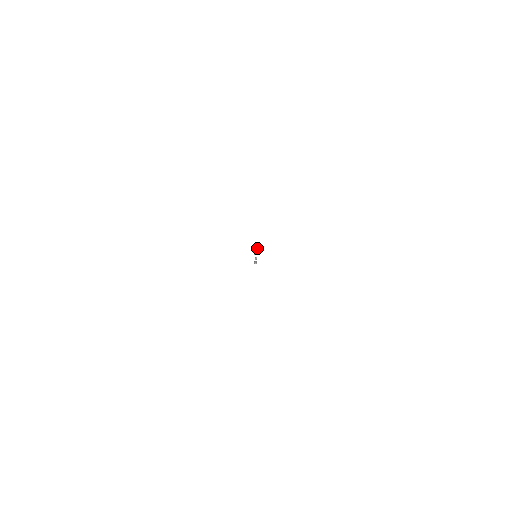
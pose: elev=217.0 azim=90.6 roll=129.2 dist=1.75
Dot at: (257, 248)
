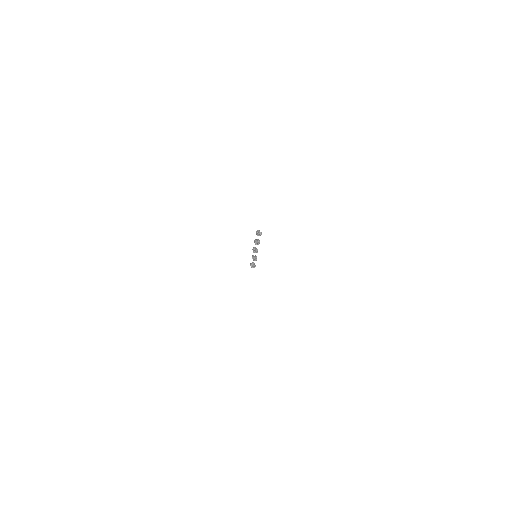
Dot at: (259, 241)
